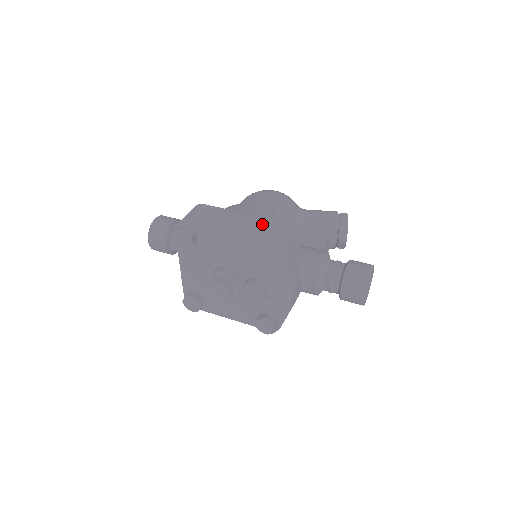
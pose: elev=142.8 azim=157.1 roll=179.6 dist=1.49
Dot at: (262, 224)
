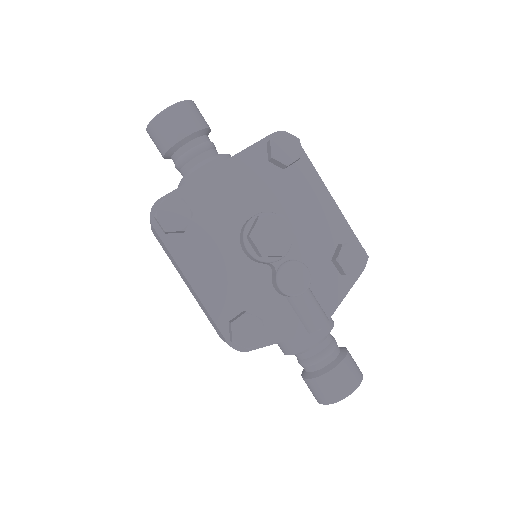
Dot at: occluded
